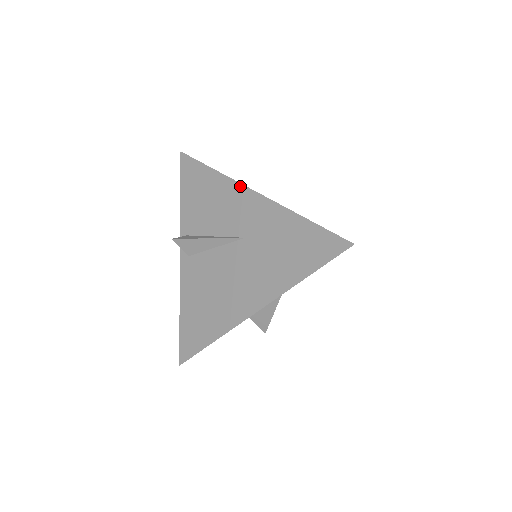
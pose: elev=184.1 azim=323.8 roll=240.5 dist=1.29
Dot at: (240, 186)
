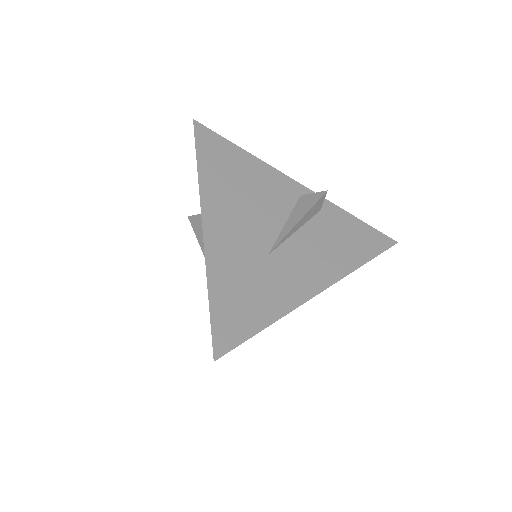
Dot at: (200, 205)
